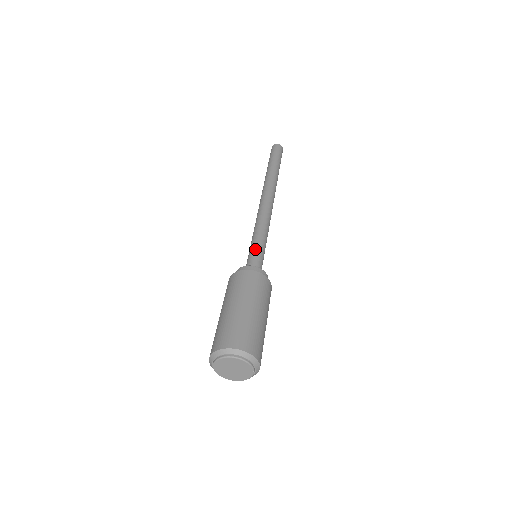
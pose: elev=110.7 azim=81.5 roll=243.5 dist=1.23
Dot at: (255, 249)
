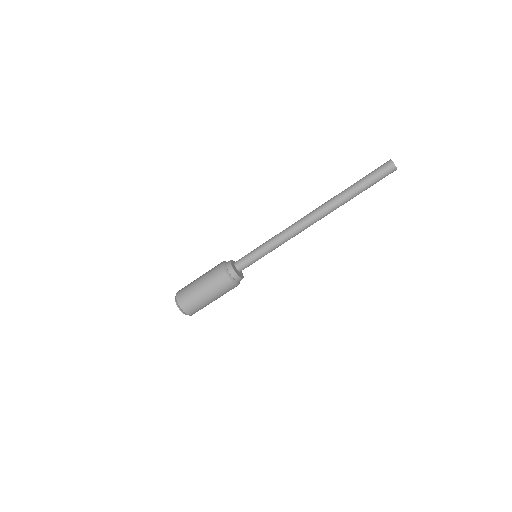
Dot at: (258, 255)
